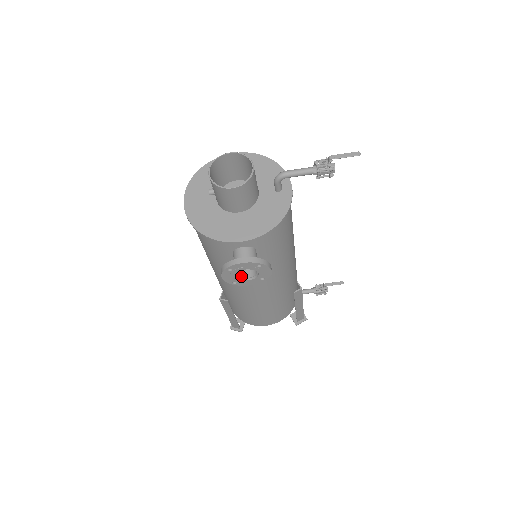
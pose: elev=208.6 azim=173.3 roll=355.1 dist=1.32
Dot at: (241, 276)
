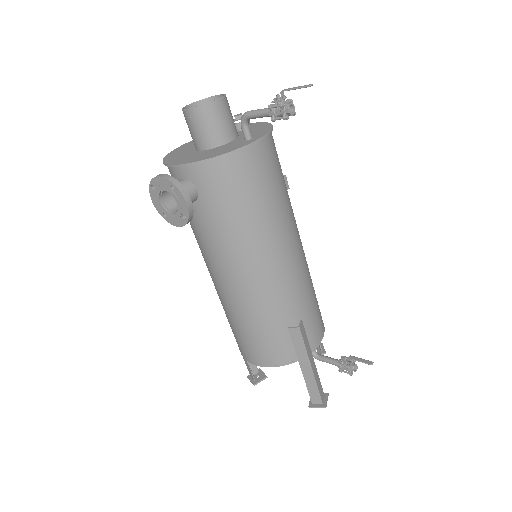
Dot at: (170, 209)
